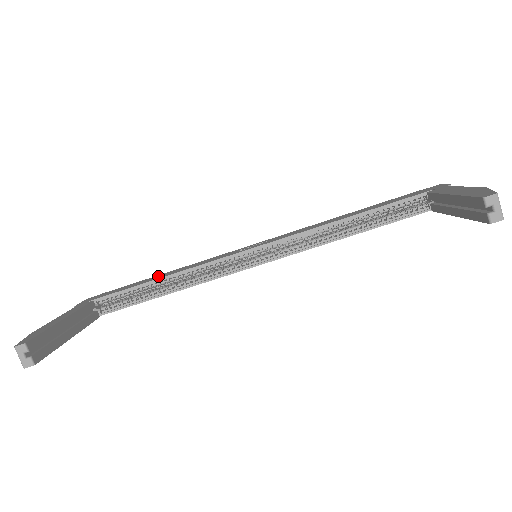
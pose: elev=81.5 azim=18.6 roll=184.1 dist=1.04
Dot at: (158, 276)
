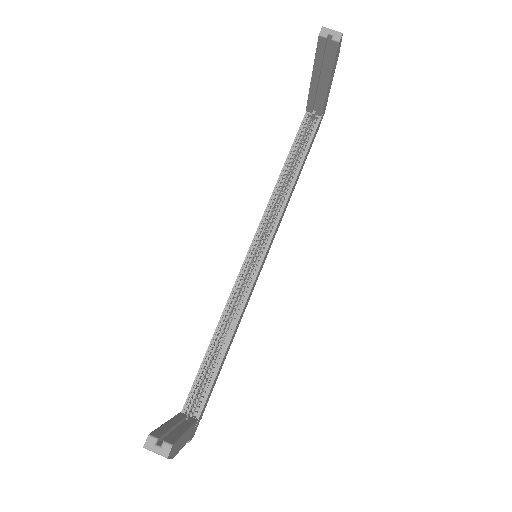
Dot at: occluded
